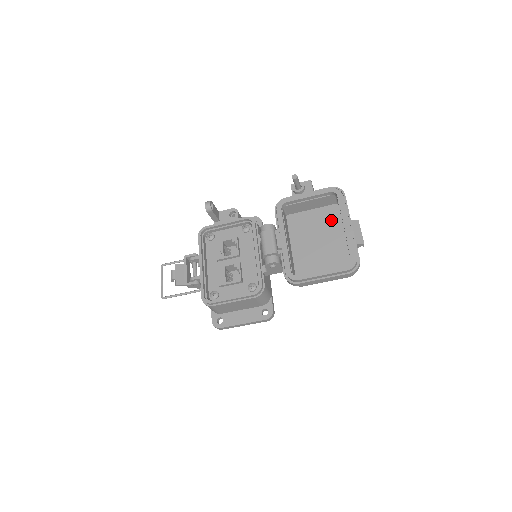
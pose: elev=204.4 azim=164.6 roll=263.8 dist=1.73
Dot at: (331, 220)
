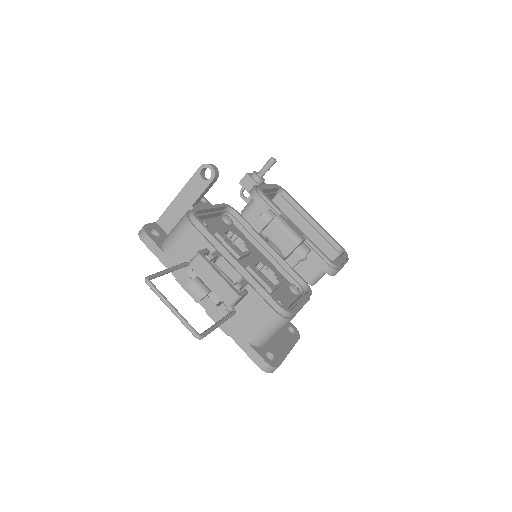
Dot at: occluded
